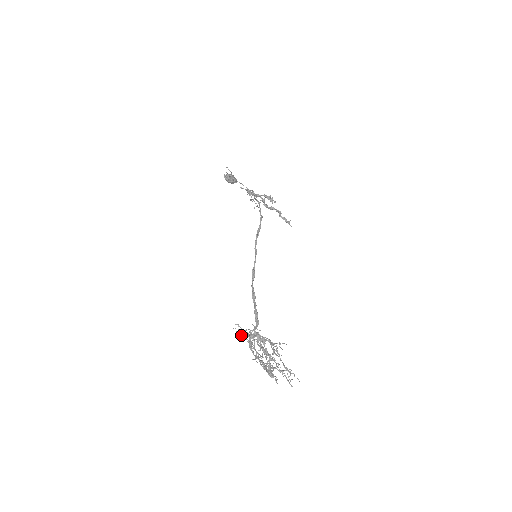
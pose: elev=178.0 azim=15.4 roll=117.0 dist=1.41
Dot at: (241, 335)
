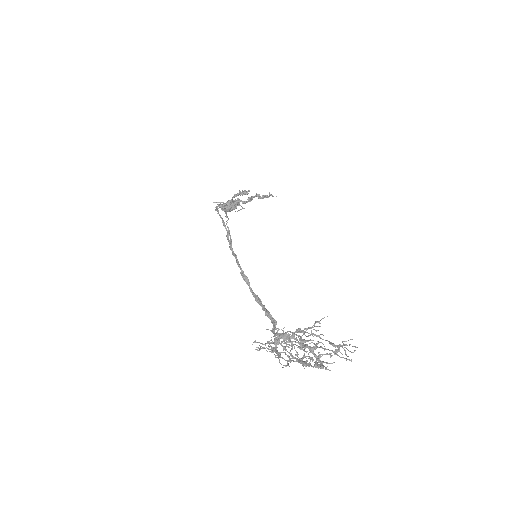
Dot at: occluded
